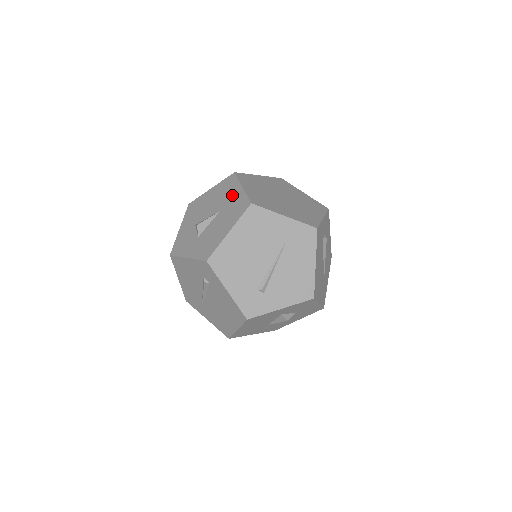
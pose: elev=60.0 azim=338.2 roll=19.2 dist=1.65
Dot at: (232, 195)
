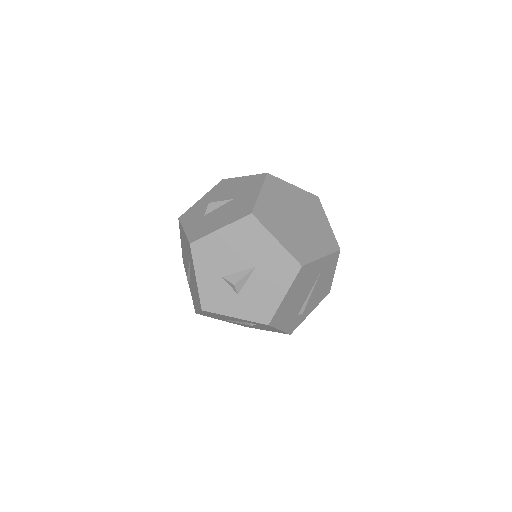
Dot at: (266, 249)
